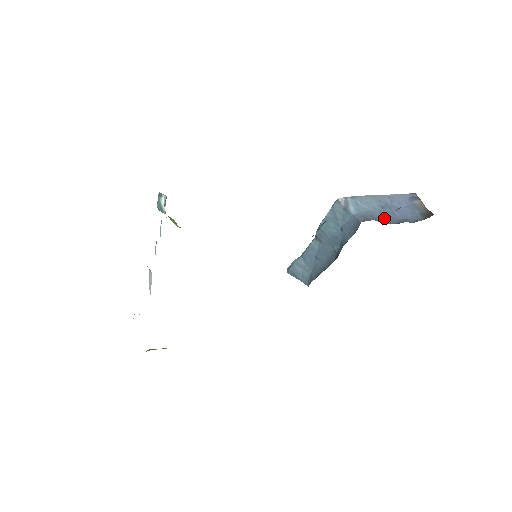
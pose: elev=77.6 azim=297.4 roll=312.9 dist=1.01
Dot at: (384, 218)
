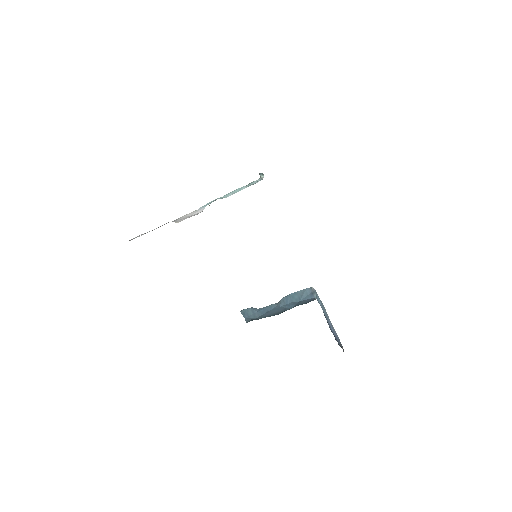
Dot at: occluded
